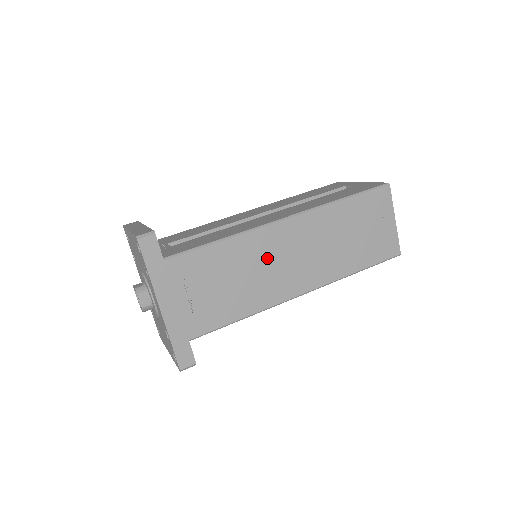
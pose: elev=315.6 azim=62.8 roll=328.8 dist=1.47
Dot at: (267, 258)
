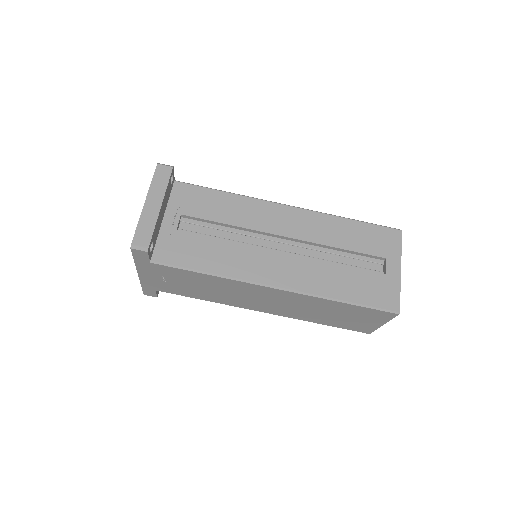
Dot at: (243, 293)
